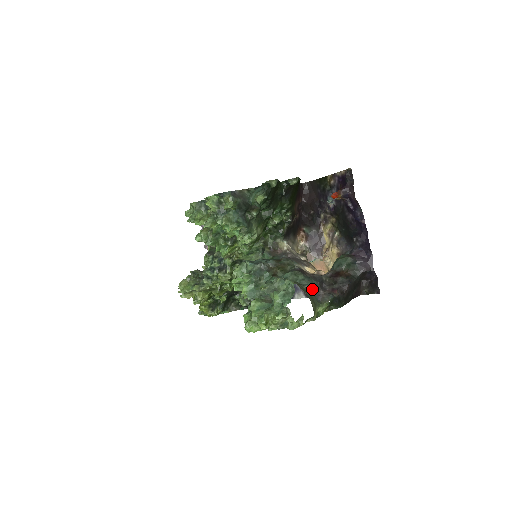
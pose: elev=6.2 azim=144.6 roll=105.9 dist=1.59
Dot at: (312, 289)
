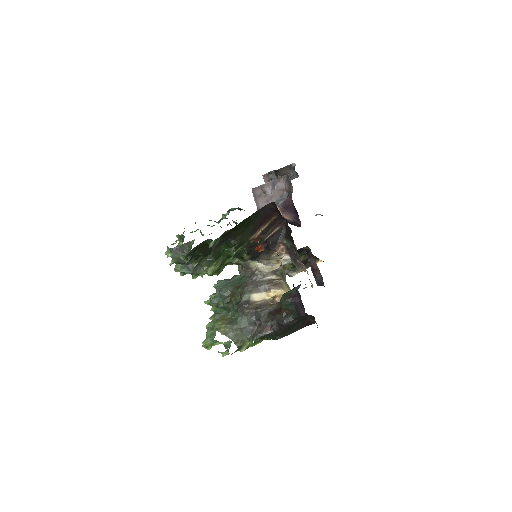
Dot at: (242, 328)
